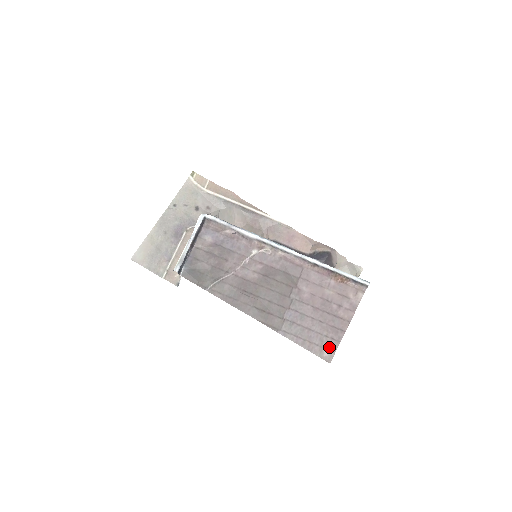
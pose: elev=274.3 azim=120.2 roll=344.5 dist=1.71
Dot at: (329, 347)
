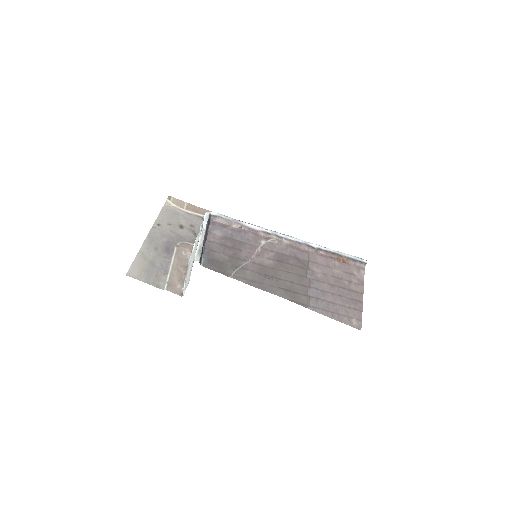
Dot at: (355, 317)
